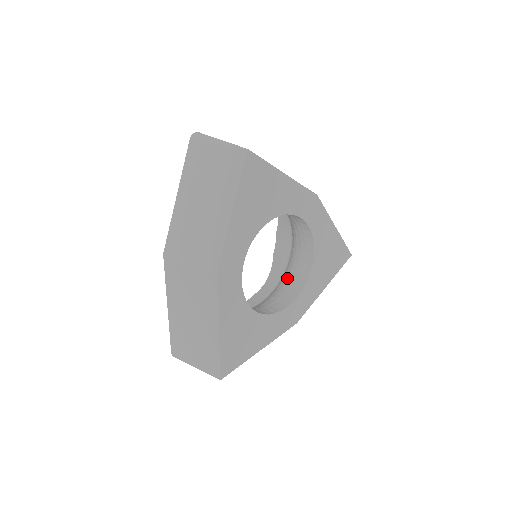
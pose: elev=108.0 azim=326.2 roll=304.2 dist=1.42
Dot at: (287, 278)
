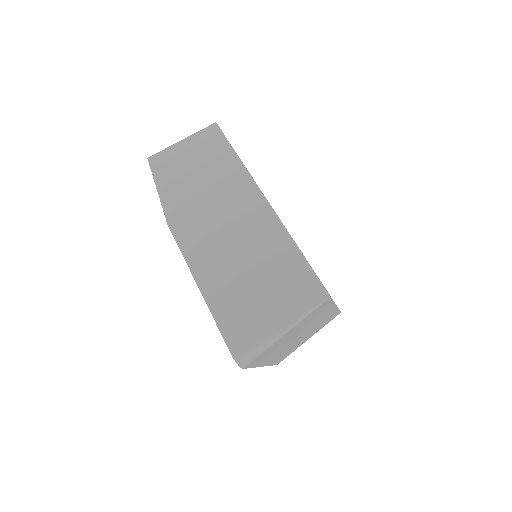
Dot at: occluded
